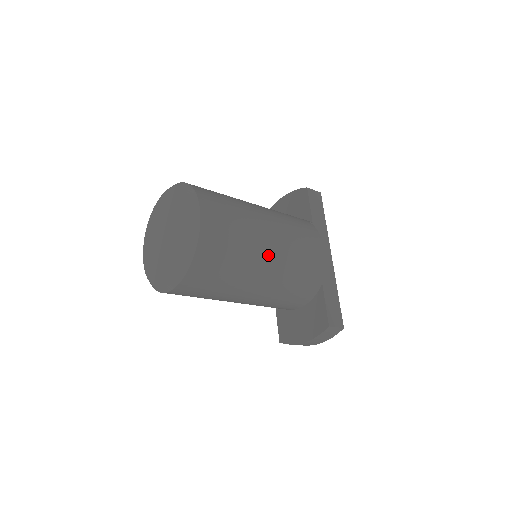
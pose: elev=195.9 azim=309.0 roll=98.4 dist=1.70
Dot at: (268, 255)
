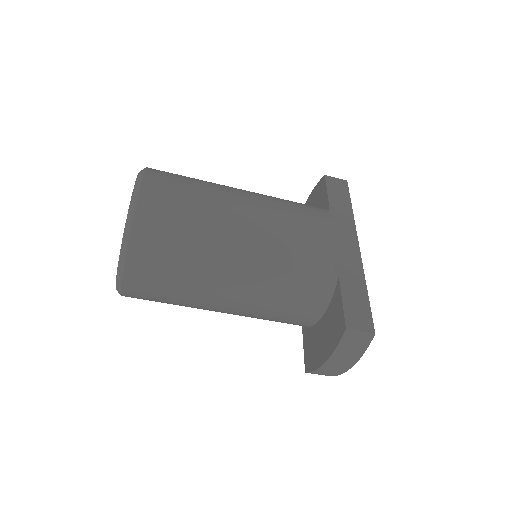
Dot at: (241, 234)
